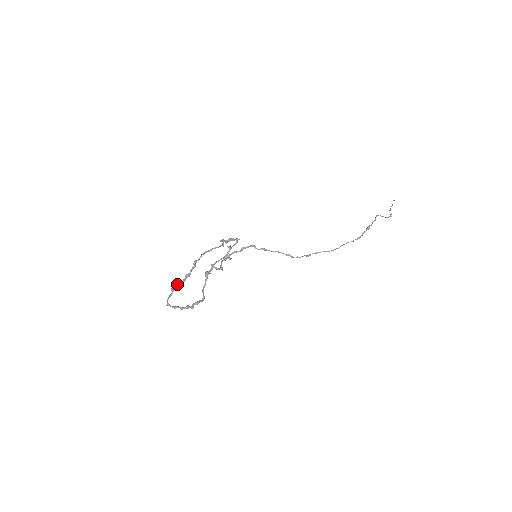
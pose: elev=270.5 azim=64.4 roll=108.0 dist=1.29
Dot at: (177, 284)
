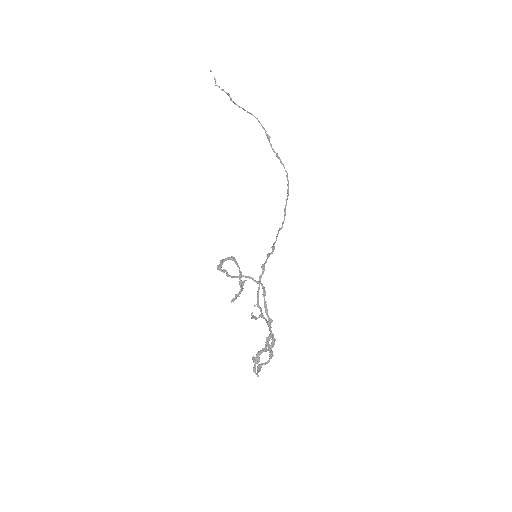
Dot at: (258, 354)
